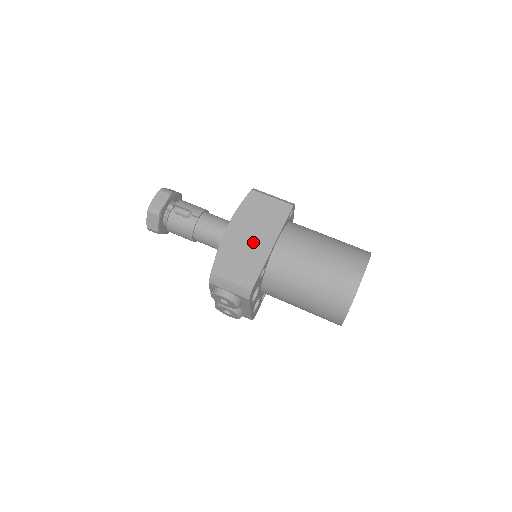
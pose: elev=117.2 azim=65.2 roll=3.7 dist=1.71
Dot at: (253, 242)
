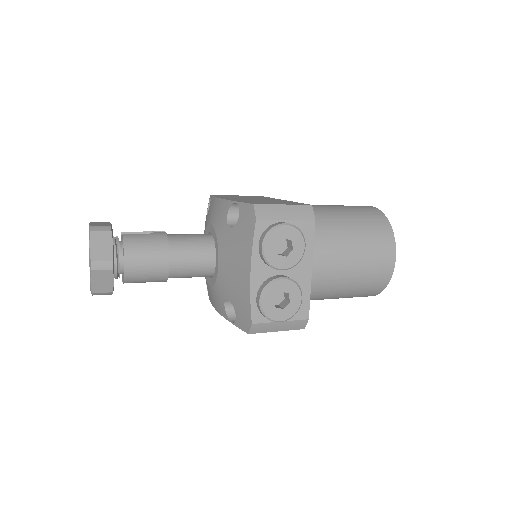
Dot at: (262, 199)
